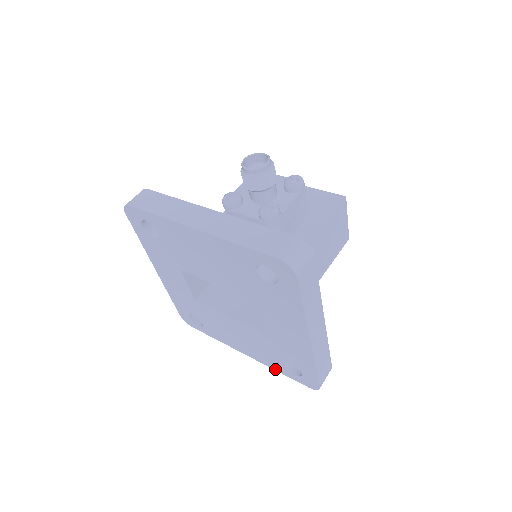
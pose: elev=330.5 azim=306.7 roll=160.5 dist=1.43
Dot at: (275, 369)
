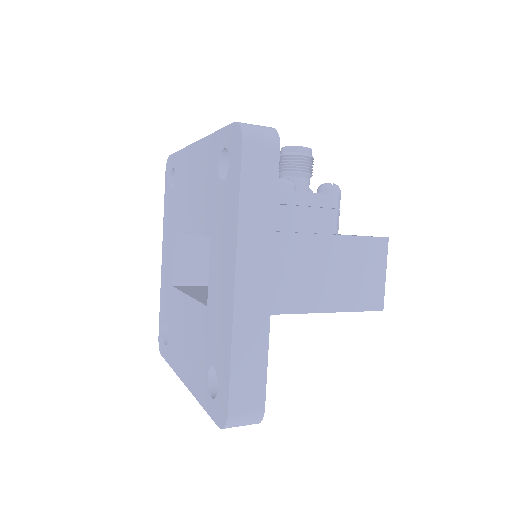
Dot at: (199, 399)
